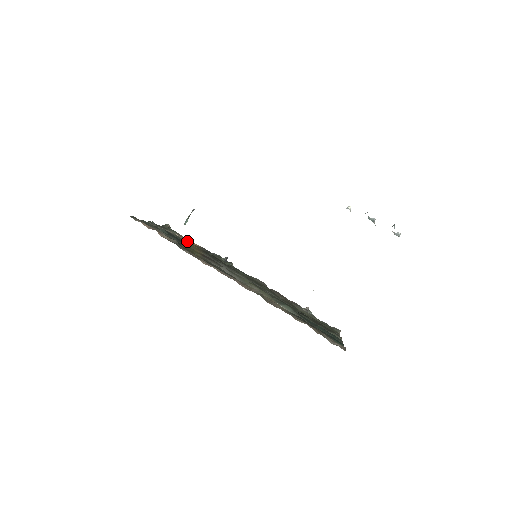
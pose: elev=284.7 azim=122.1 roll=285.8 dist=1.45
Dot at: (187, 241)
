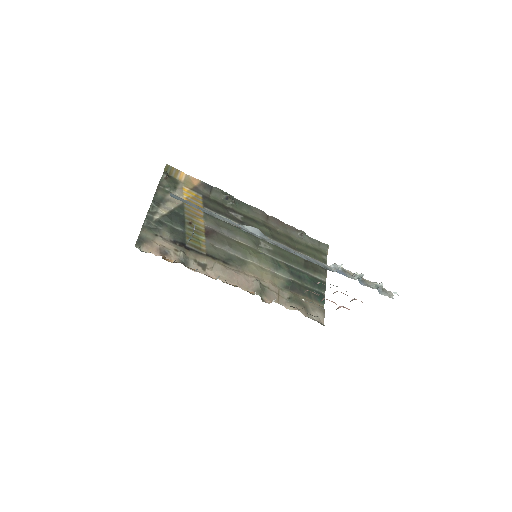
Dot at: (187, 191)
